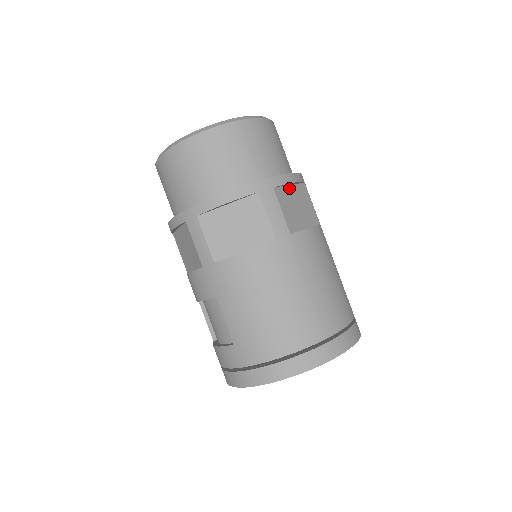
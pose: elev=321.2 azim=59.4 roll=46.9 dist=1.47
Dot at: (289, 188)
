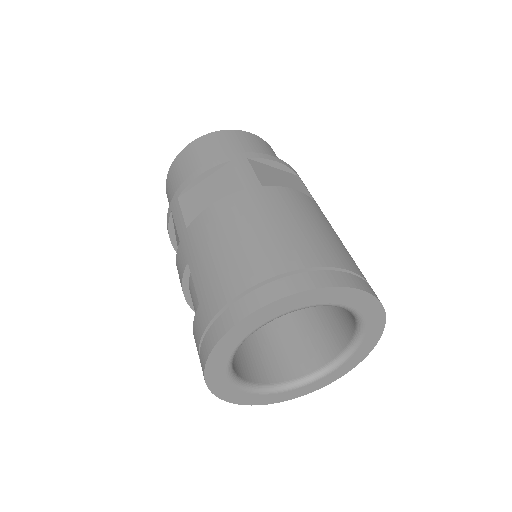
Dot at: (272, 168)
